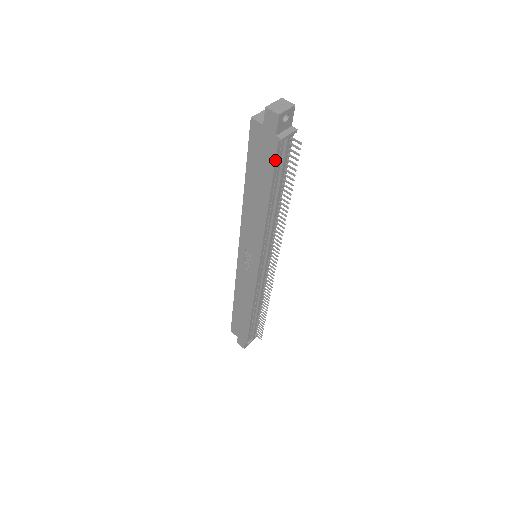
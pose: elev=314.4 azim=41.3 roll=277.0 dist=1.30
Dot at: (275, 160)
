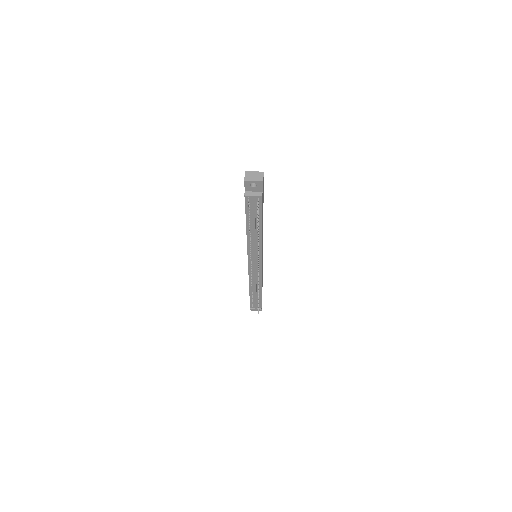
Dot at: (245, 205)
